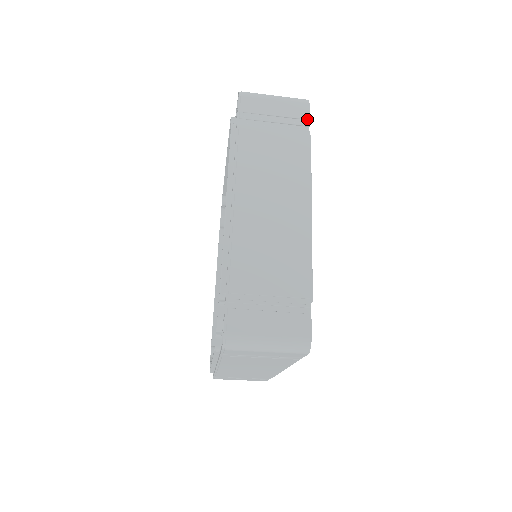
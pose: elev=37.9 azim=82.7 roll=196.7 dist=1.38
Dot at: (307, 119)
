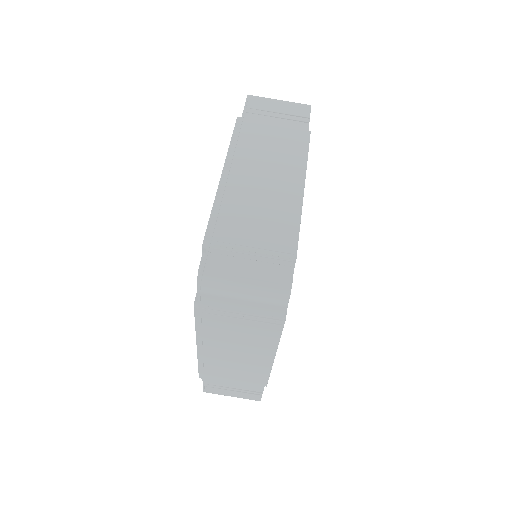
Dot at: occluded
